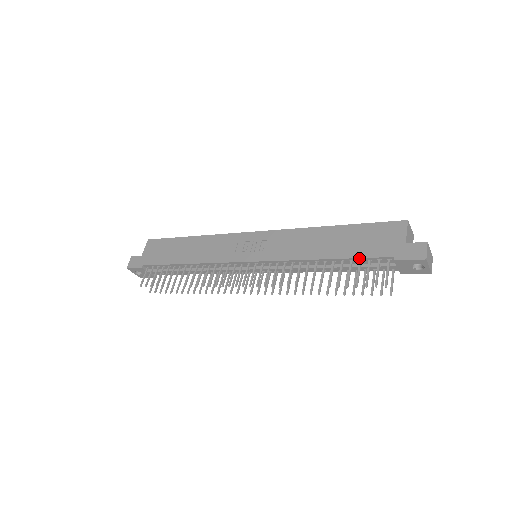
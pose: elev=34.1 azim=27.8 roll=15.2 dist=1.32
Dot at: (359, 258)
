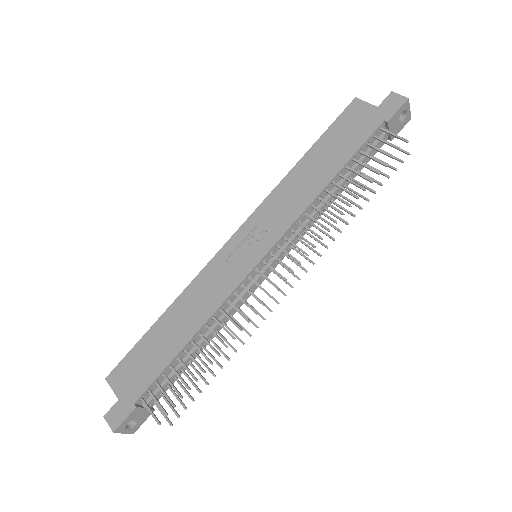
Dot at: (359, 149)
